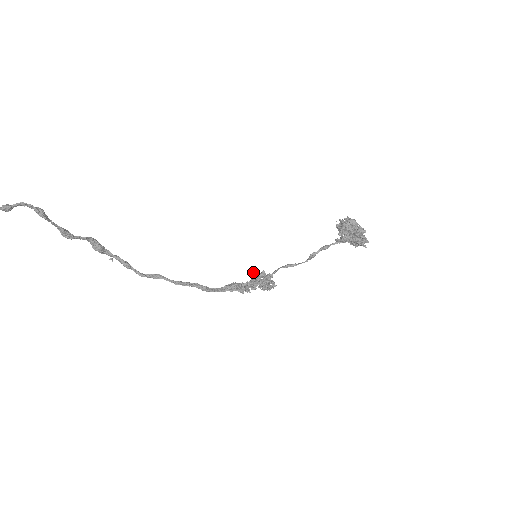
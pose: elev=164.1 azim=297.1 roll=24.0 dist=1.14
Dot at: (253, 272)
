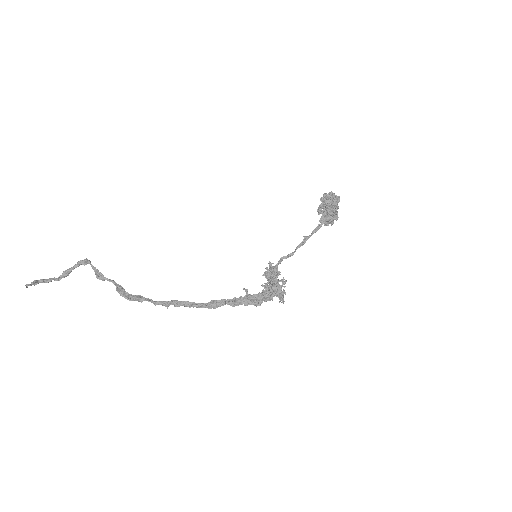
Dot at: (262, 284)
